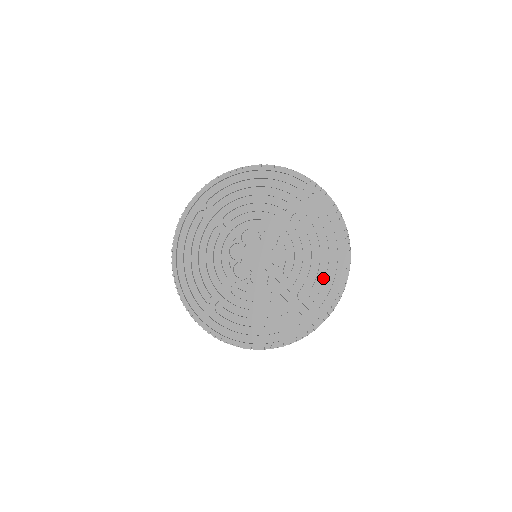
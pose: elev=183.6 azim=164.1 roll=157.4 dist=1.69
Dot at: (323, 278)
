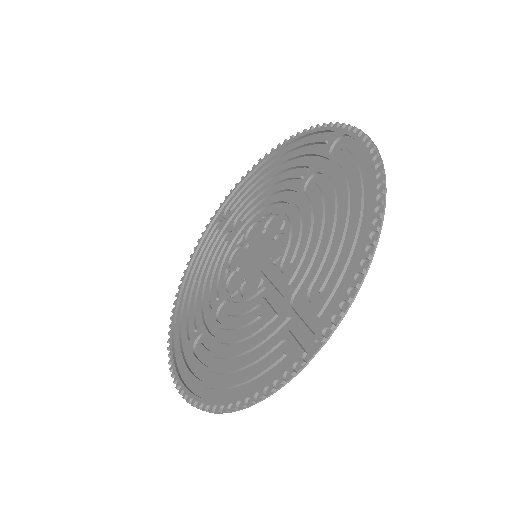
Dot at: (333, 256)
